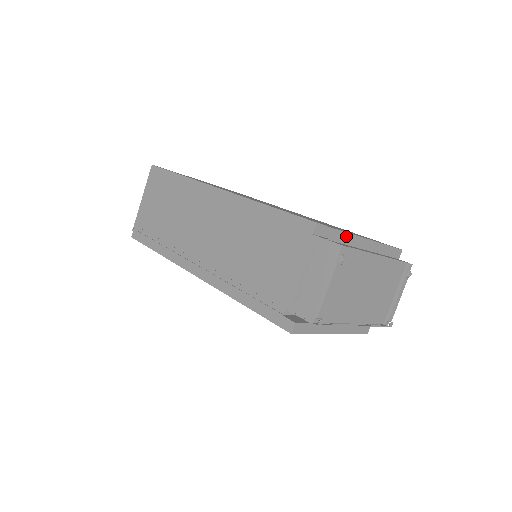
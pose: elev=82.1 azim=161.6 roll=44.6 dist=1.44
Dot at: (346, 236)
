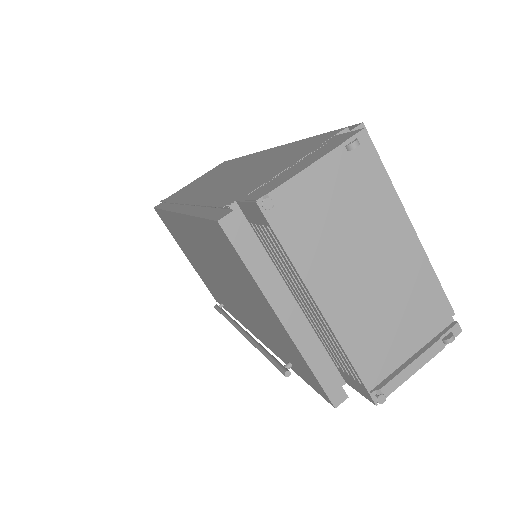
Dot at: occluded
